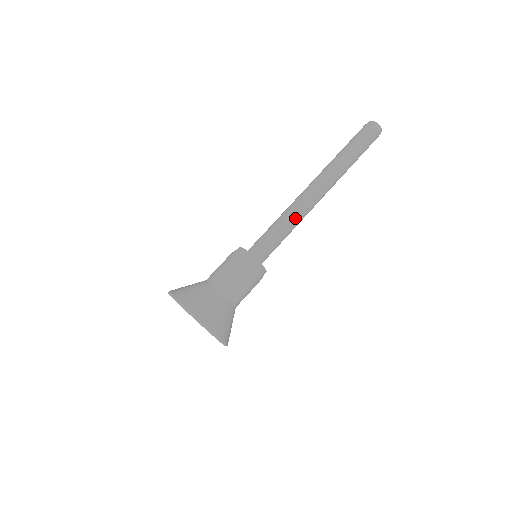
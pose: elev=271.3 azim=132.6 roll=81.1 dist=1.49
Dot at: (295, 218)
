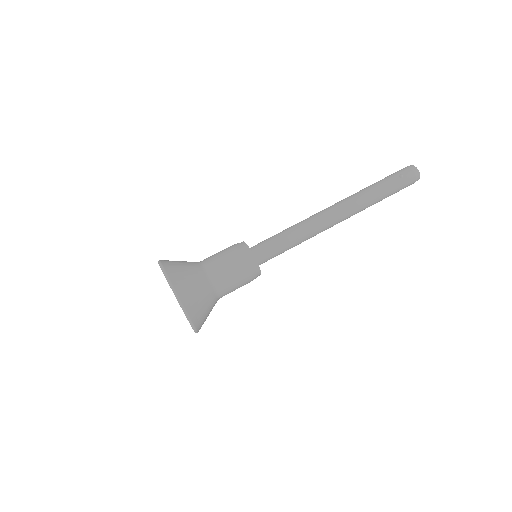
Dot at: (305, 230)
